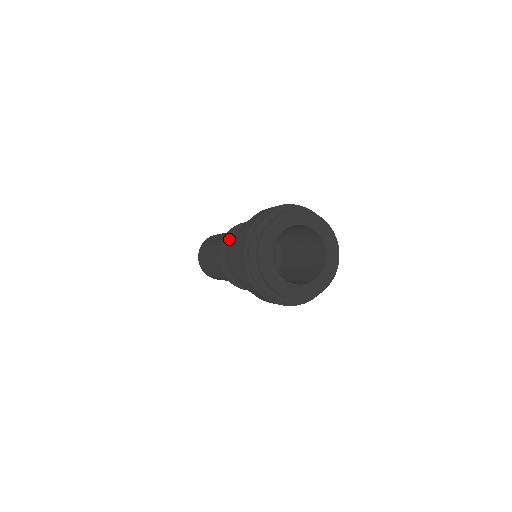
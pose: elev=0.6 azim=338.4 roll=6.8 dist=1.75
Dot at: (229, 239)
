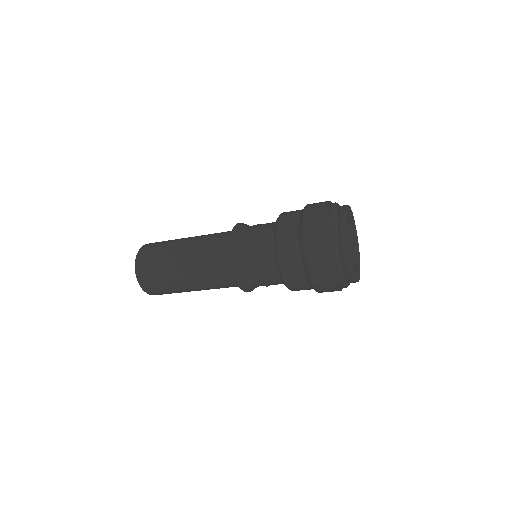
Dot at: (241, 234)
